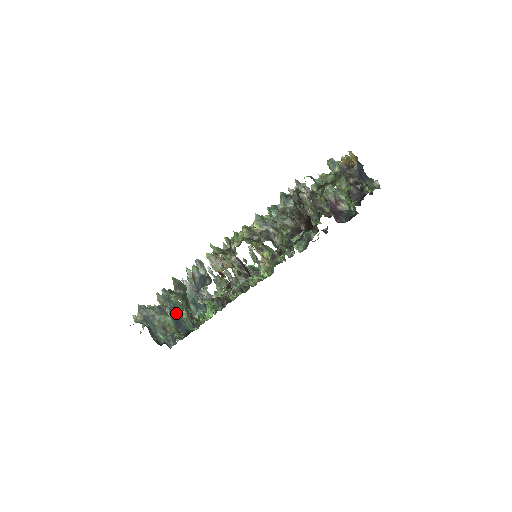
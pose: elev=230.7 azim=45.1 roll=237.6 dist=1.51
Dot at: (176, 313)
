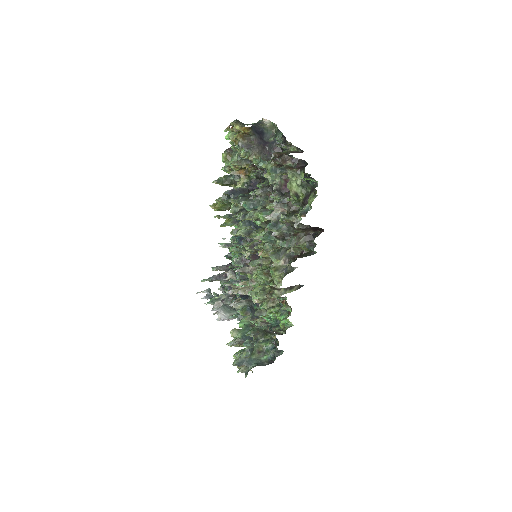
Dot at: (251, 337)
